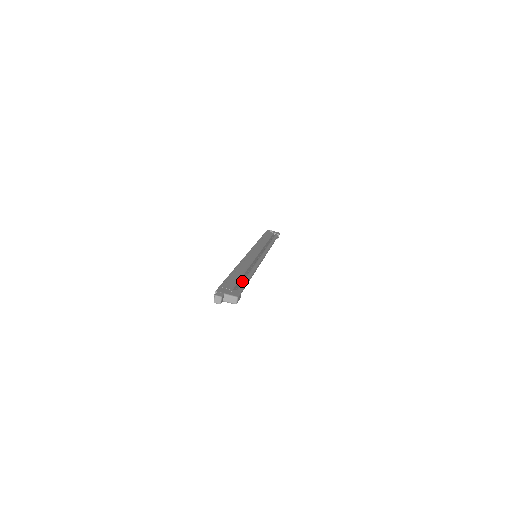
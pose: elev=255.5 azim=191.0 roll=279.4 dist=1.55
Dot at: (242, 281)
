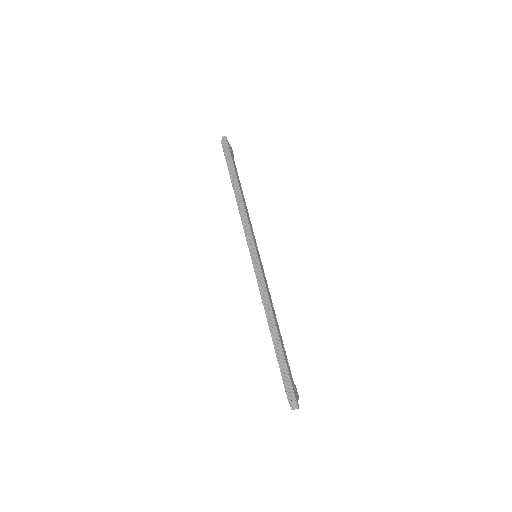
Dot at: (285, 353)
